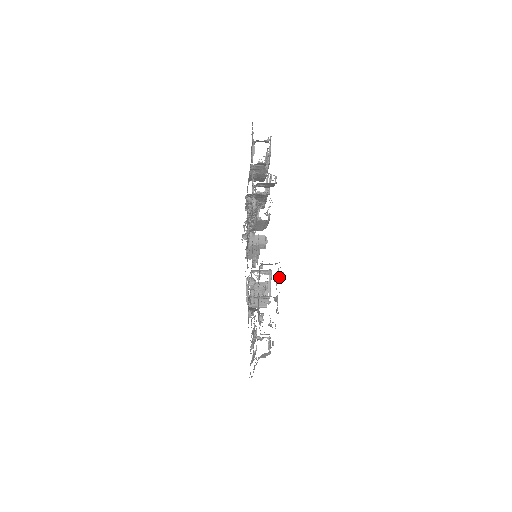
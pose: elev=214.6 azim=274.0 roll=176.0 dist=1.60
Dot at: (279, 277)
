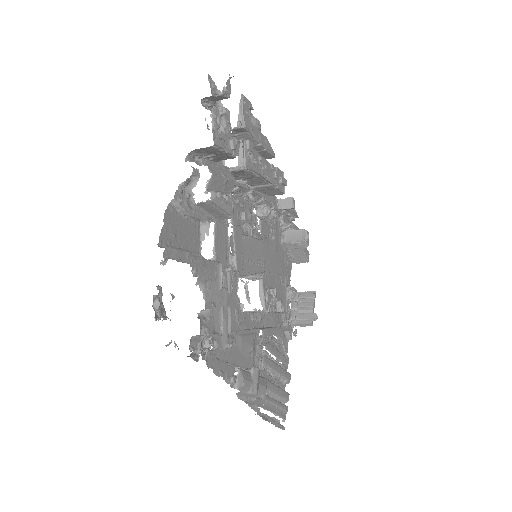
Dot at: (200, 279)
